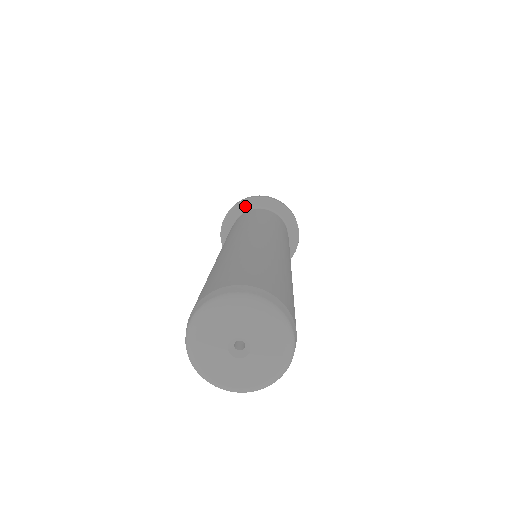
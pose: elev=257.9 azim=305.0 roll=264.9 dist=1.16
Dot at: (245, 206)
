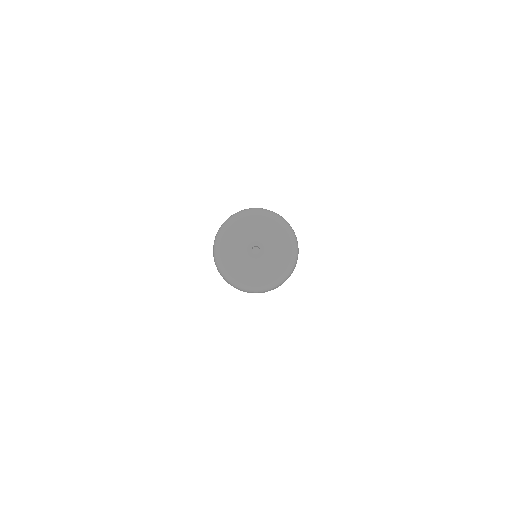
Dot at: occluded
